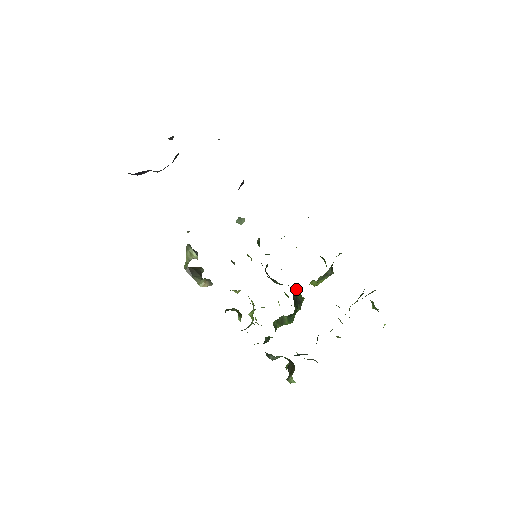
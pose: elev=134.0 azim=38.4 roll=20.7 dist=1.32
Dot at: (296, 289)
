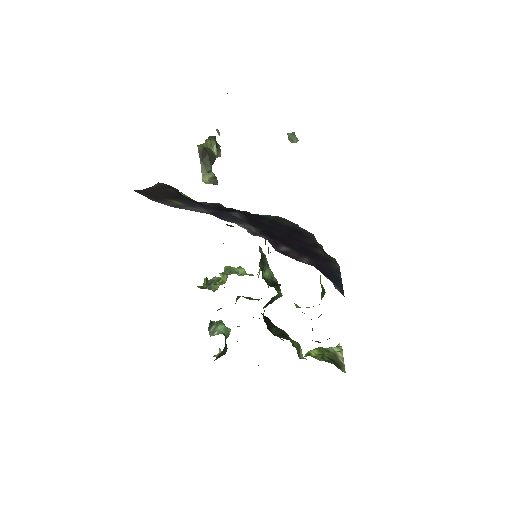
Dot at: (277, 295)
